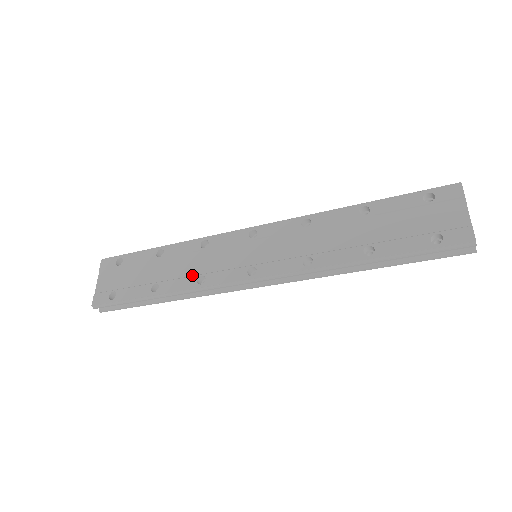
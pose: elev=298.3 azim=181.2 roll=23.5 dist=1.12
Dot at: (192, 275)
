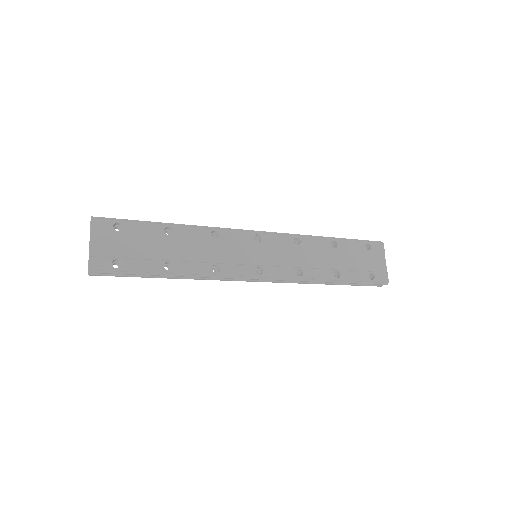
Dot at: (206, 262)
